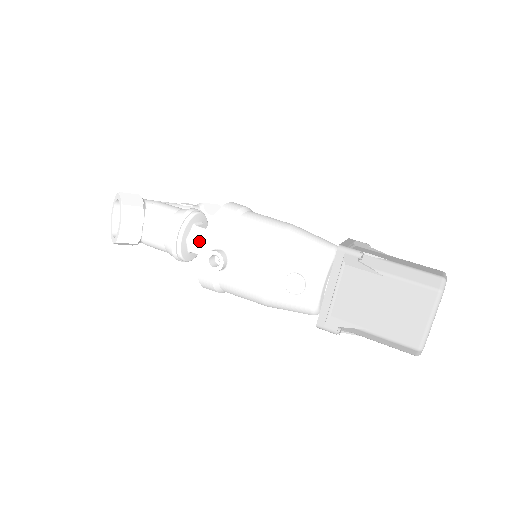
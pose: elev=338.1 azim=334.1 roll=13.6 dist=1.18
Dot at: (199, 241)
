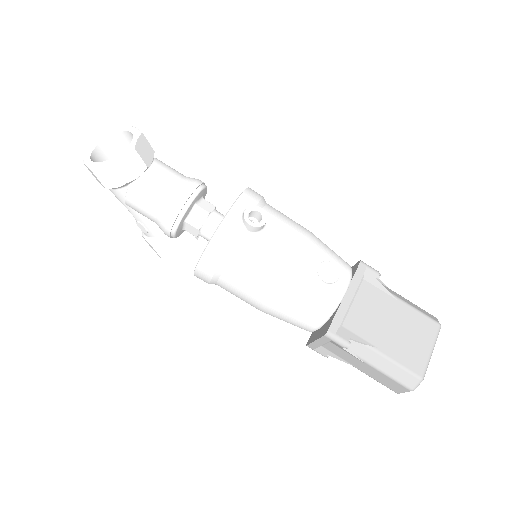
Dot at: (209, 211)
